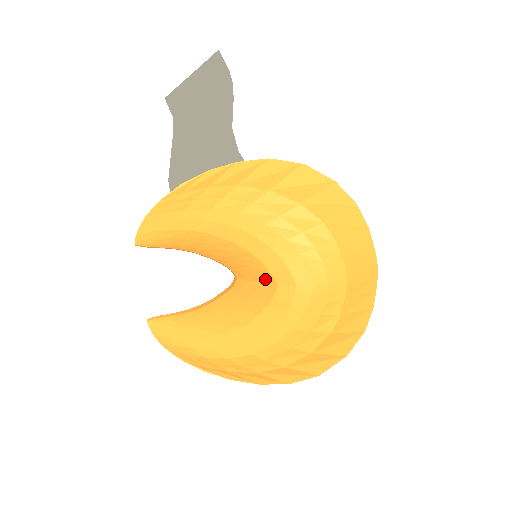
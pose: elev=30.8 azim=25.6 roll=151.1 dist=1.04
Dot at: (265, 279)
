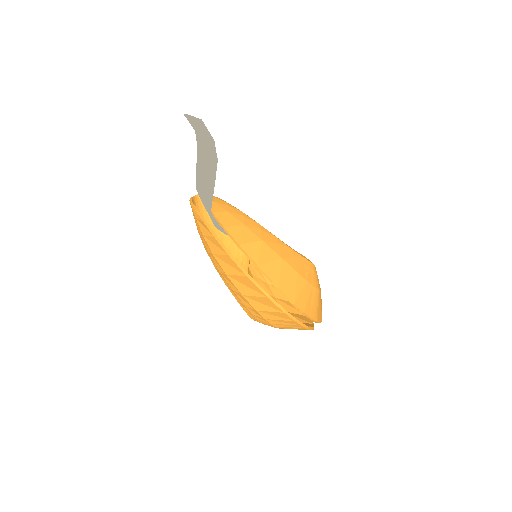
Dot at: occluded
